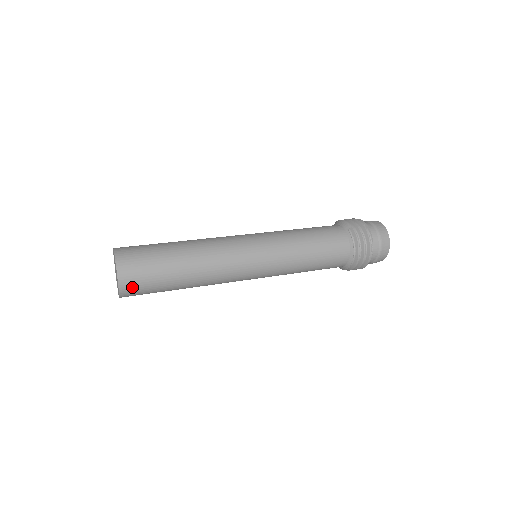
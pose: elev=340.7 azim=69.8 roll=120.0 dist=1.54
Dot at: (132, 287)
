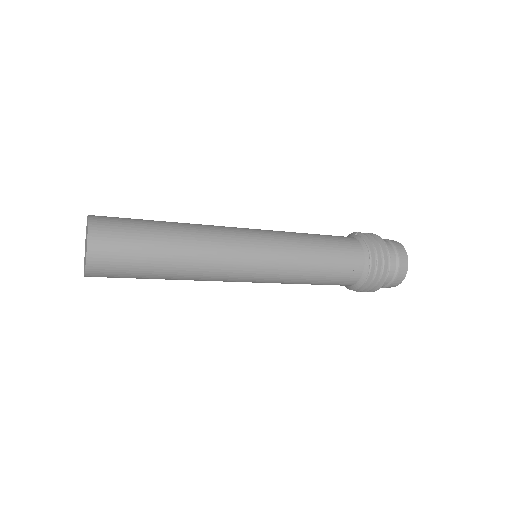
Dot at: (104, 243)
